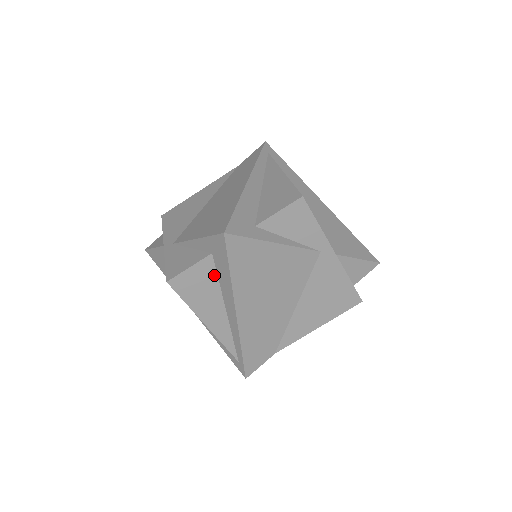
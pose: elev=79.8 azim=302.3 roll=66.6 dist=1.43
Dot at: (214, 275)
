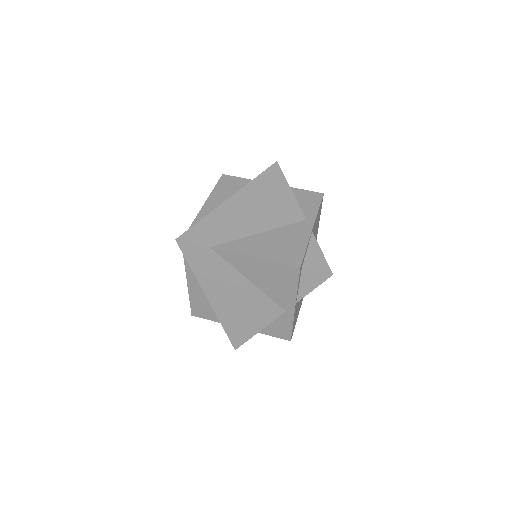
Dot at: occluded
